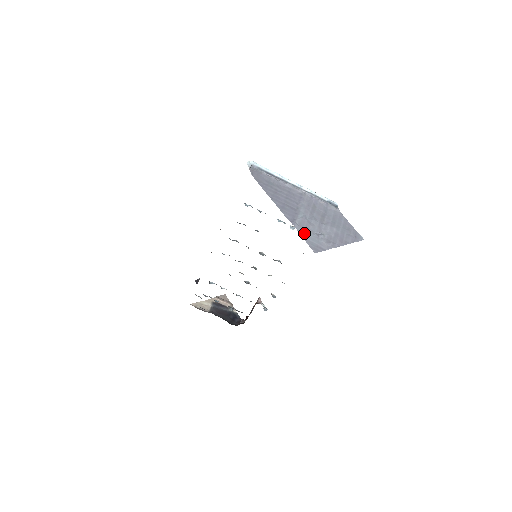
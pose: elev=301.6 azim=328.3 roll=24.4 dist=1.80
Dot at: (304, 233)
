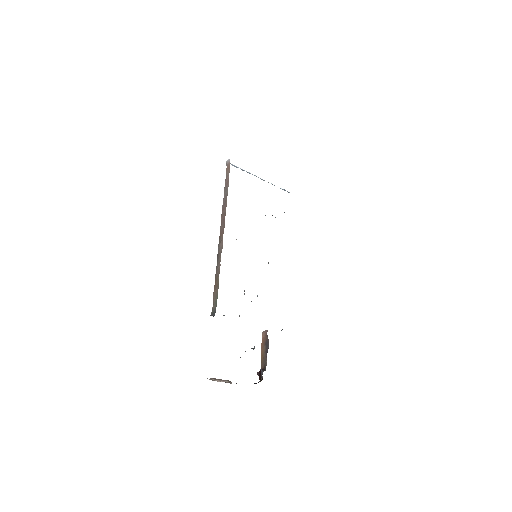
Dot at: occluded
